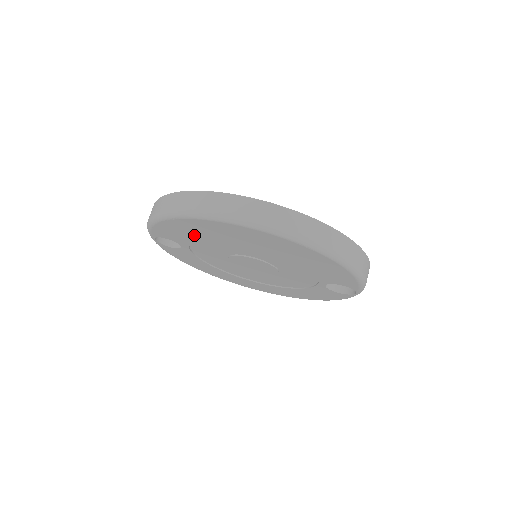
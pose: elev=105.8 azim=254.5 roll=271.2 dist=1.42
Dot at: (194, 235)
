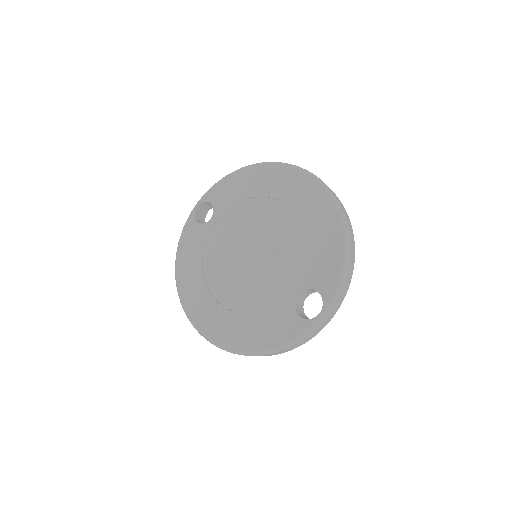
Dot at: (245, 194)
